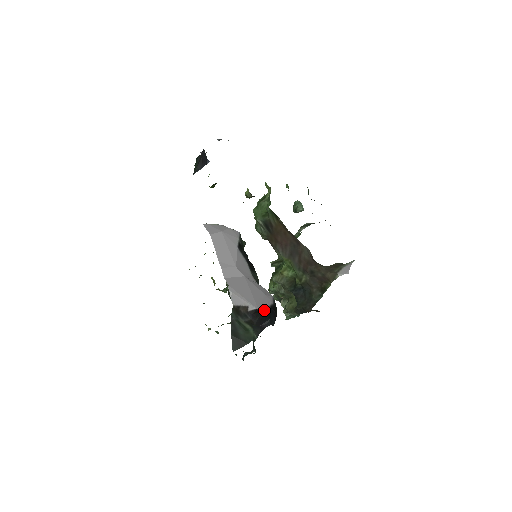
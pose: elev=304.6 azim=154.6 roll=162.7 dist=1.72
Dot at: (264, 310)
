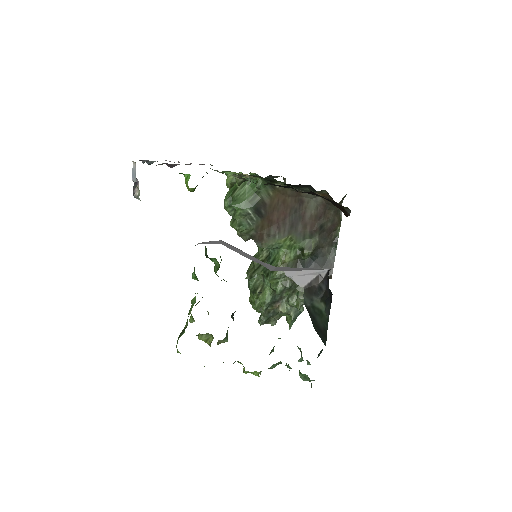
Dot at: occluded
